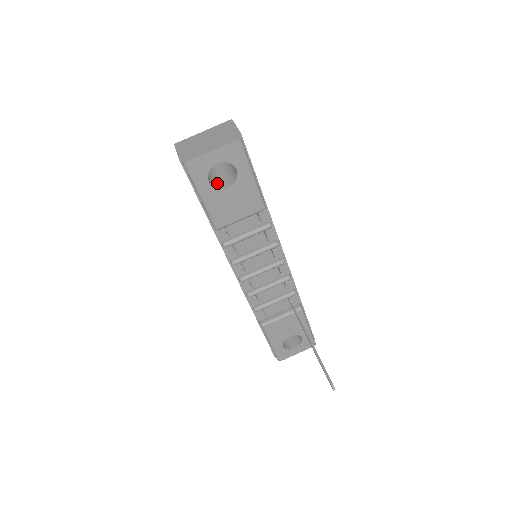
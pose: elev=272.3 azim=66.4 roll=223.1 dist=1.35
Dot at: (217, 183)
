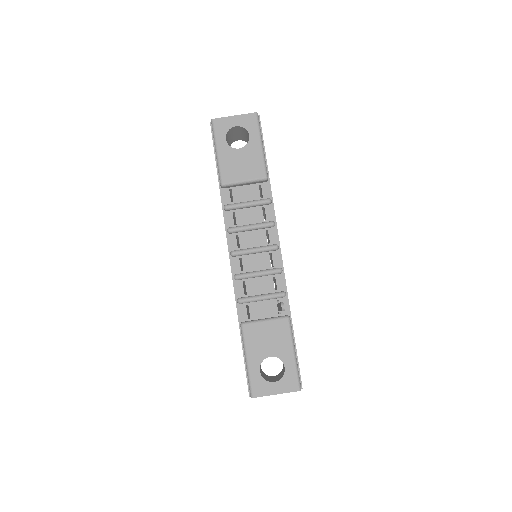
Dot at: occluded
